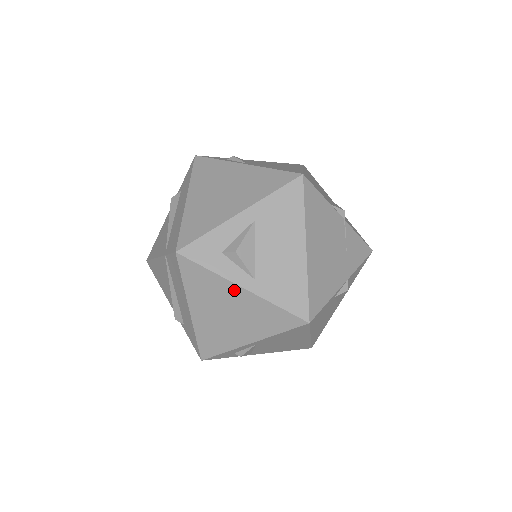
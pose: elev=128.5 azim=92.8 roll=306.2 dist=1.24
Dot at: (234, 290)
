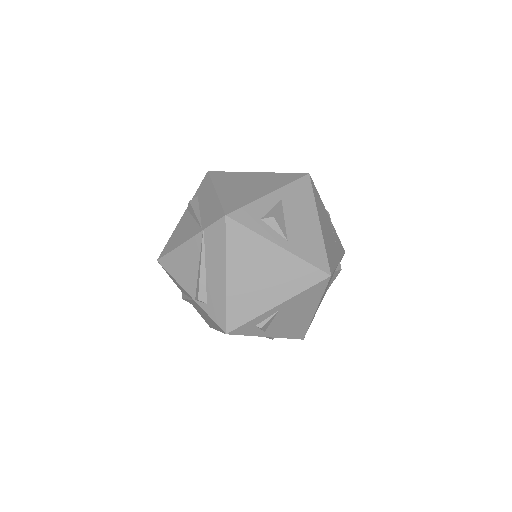
Dot at: (271, 249)
